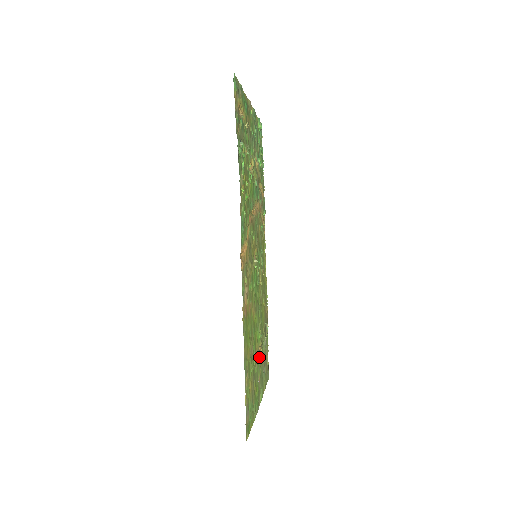
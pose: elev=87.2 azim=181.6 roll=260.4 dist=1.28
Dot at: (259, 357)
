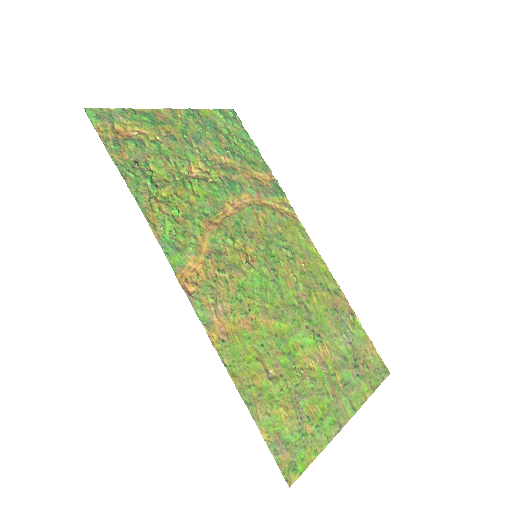
Dot at: (321, 365)
